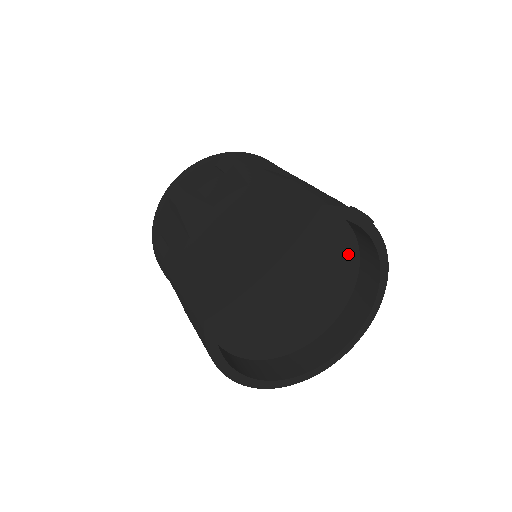
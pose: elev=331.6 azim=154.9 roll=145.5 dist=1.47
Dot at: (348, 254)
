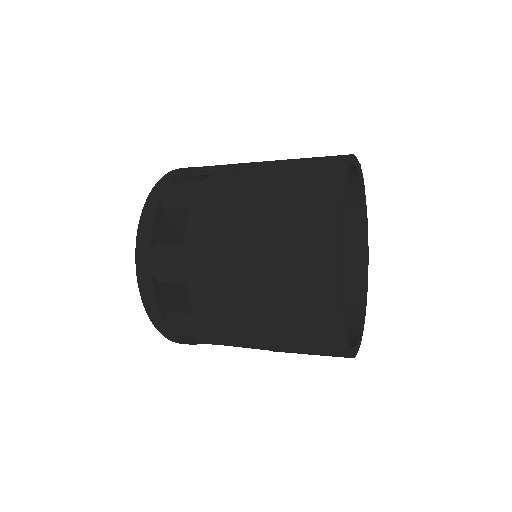
Dot at: occluded
